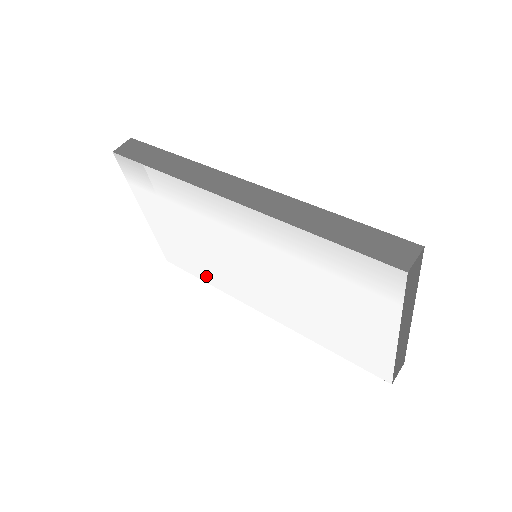
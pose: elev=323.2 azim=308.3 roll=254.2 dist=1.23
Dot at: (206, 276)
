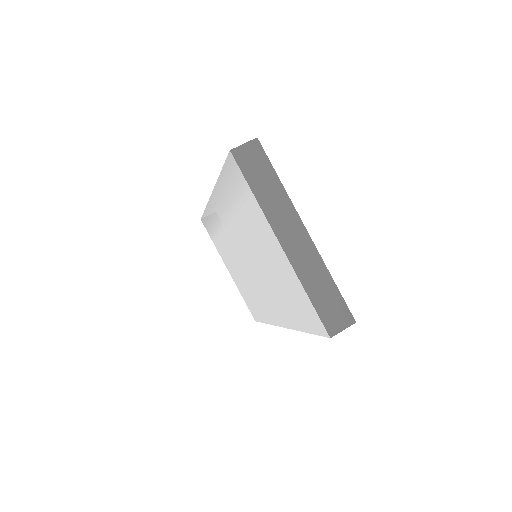
Dot at: (261, 313)
